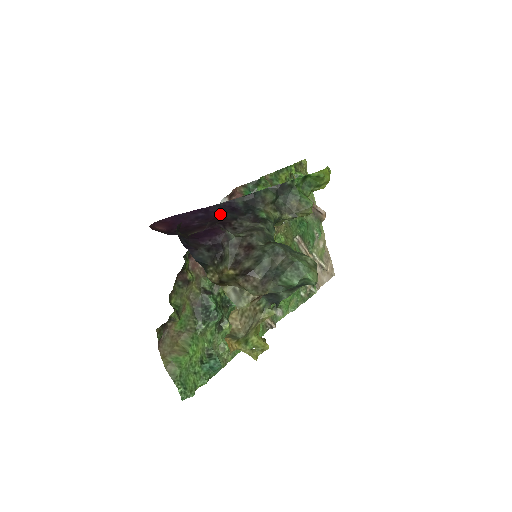
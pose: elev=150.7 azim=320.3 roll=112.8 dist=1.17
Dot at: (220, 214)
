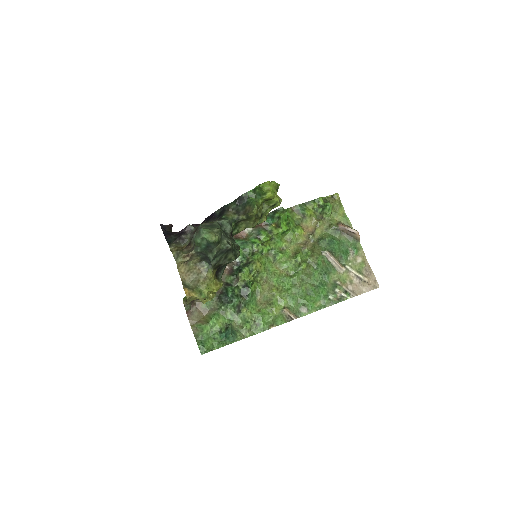
Dot at: occluded
